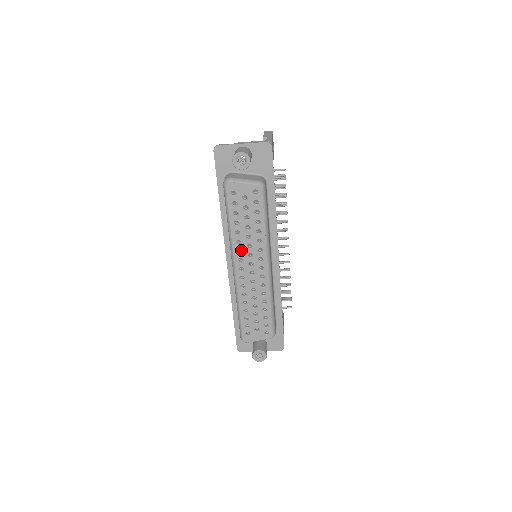
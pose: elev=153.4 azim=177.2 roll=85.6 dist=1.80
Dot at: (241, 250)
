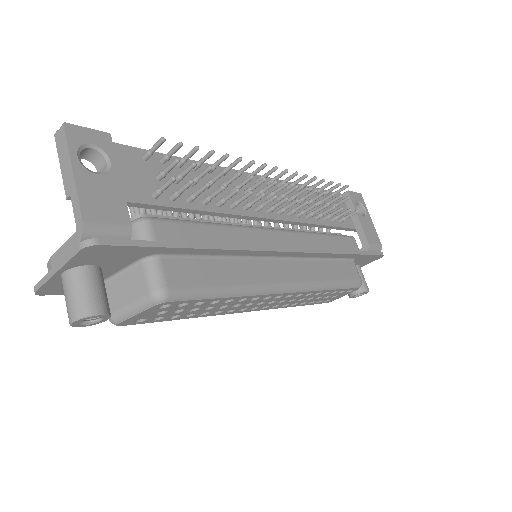
Dot at: (231, 309)
